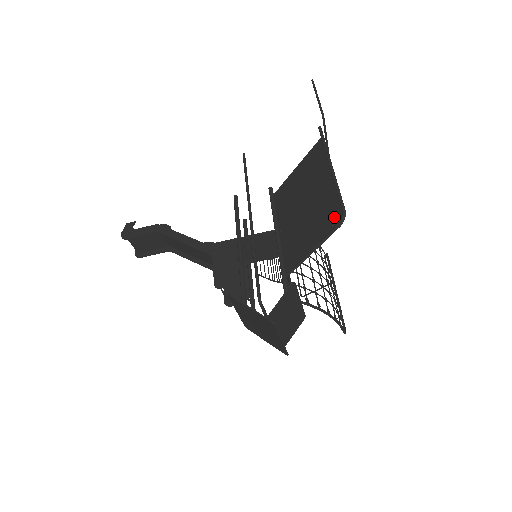
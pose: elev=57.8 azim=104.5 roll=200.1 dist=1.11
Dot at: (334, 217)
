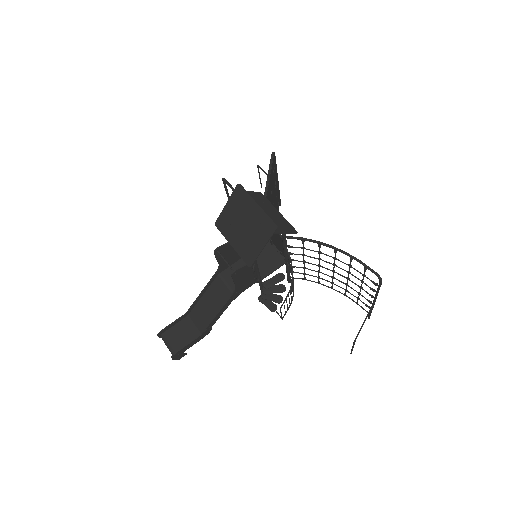
Dot at: (273, 163)
